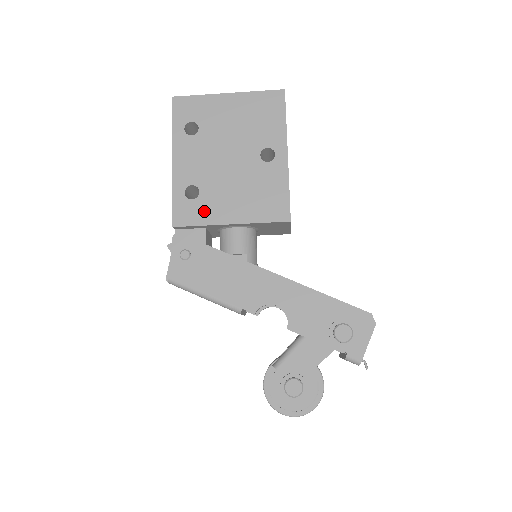
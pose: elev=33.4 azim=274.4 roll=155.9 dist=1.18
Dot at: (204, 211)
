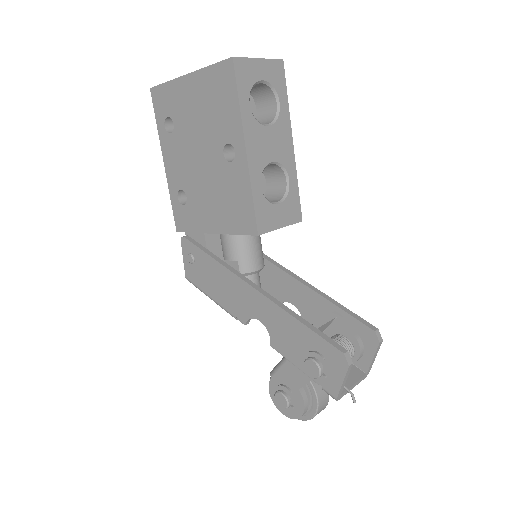
Dot at: (193, 218)
